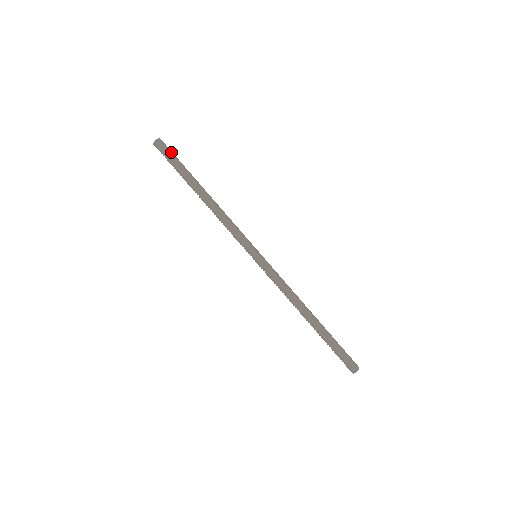
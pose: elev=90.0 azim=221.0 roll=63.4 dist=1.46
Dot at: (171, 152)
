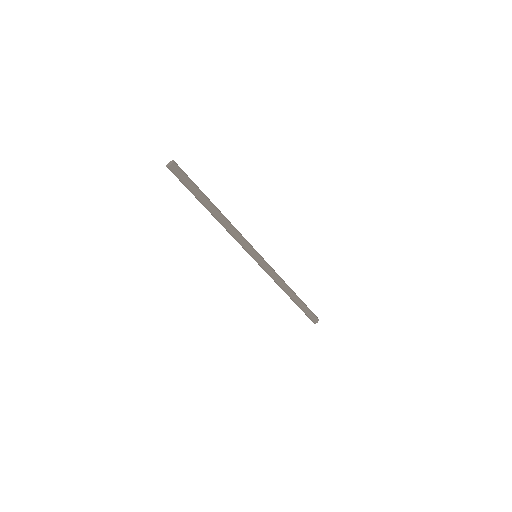
Dot at: (182, 179)
